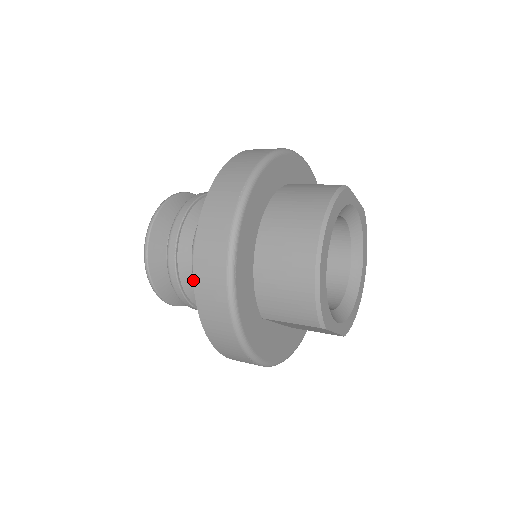
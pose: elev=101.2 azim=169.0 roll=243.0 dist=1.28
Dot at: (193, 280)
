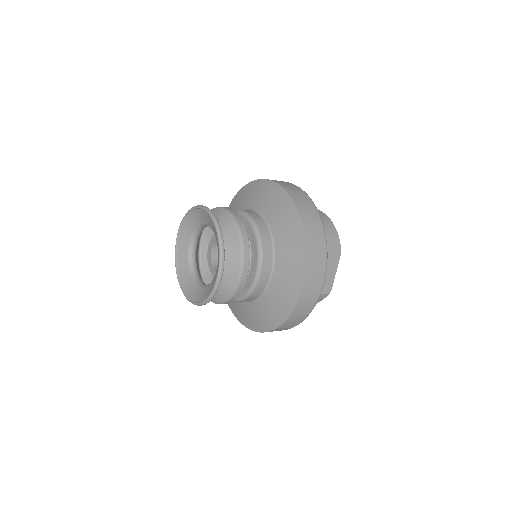
Dot at: (290, 196)
